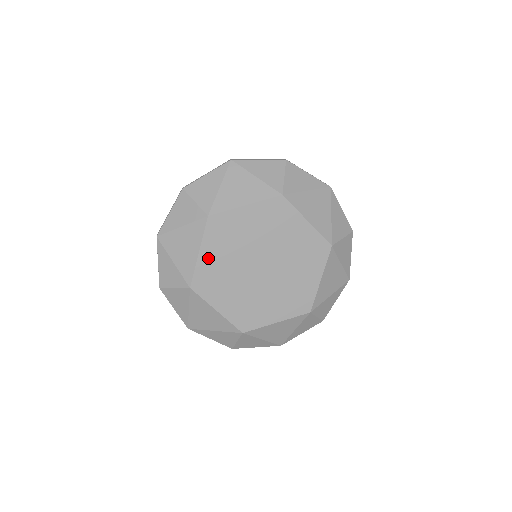
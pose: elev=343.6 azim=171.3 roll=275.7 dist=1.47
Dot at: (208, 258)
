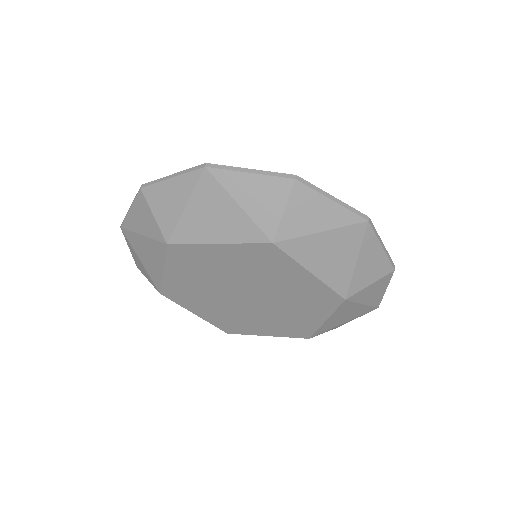
Dot at: (176, 277)
